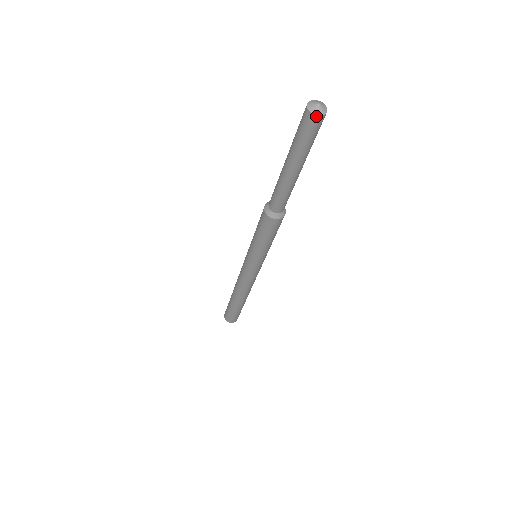
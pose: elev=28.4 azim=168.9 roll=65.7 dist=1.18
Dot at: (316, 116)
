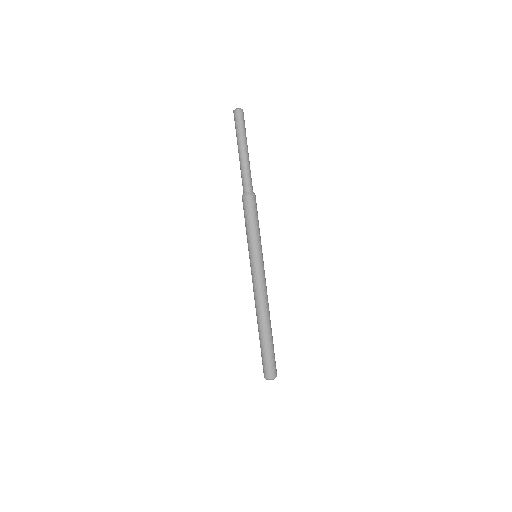
Dot at: (235, 111)
